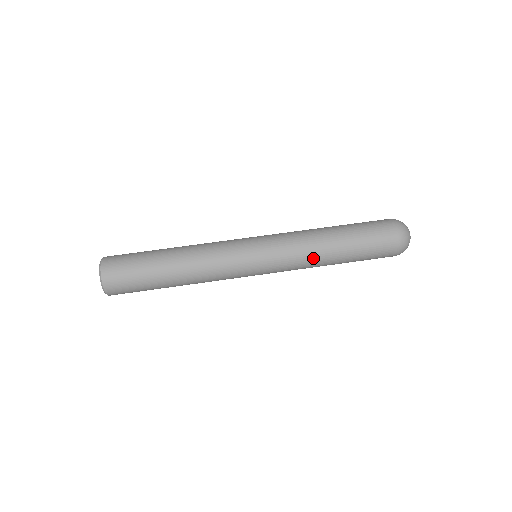
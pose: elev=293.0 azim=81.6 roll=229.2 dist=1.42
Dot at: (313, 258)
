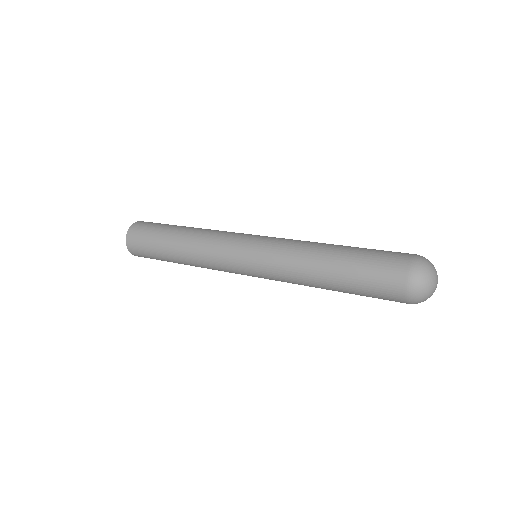
Dot at: (303, 252)
